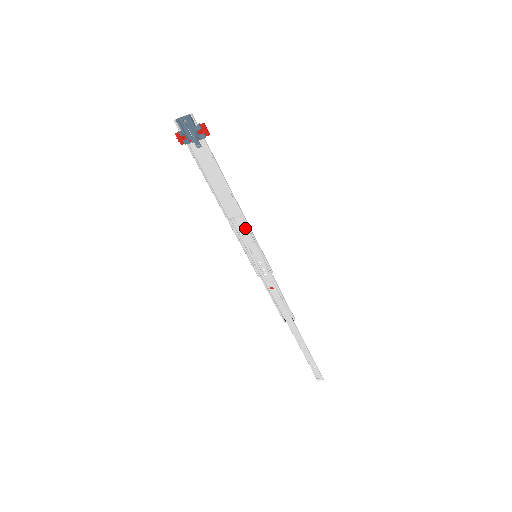
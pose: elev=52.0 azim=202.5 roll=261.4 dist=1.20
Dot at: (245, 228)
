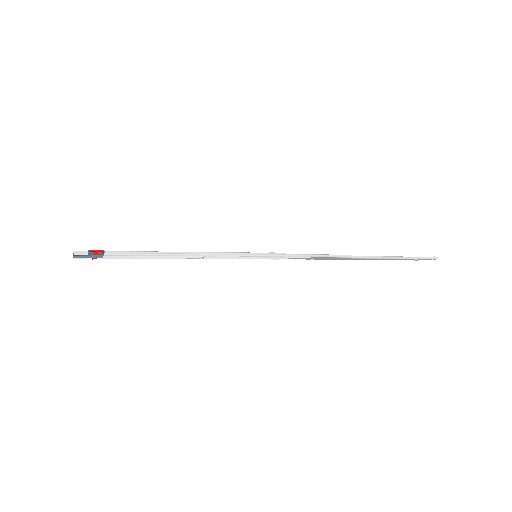
Dot at: (220, 254)
